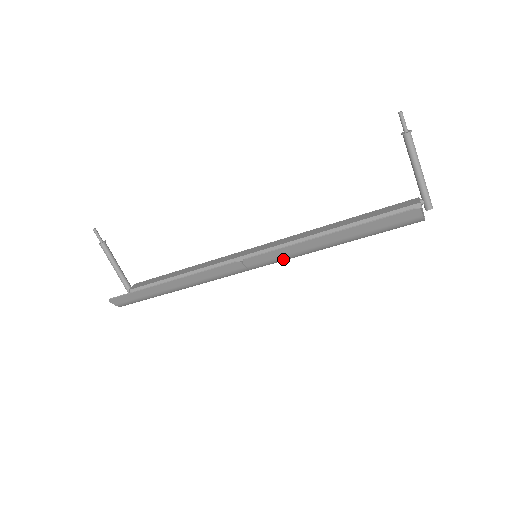
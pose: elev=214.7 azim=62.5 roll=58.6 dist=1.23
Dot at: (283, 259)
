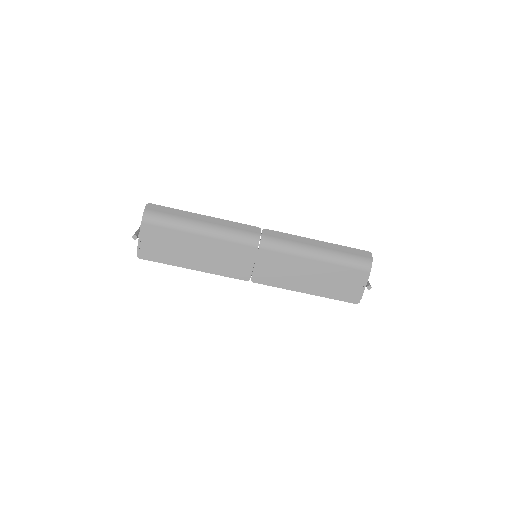
Dot at: (285, 243)
